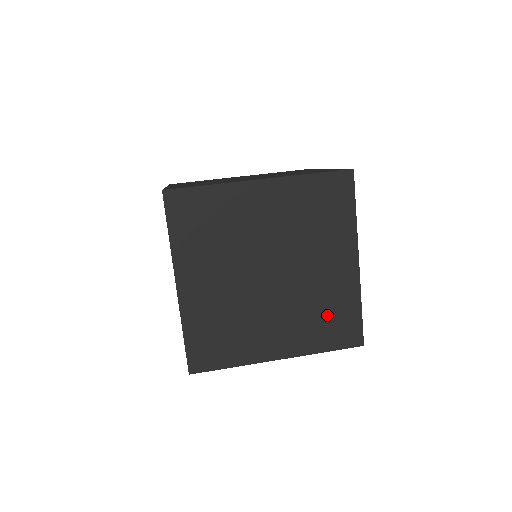
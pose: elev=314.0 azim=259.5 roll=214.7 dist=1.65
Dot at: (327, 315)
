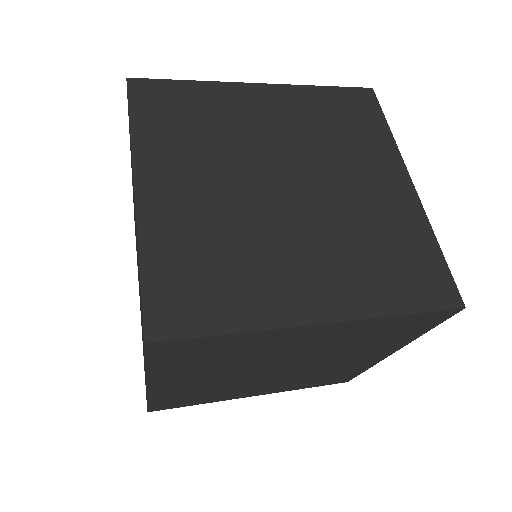
Dot at: (388, 252)
